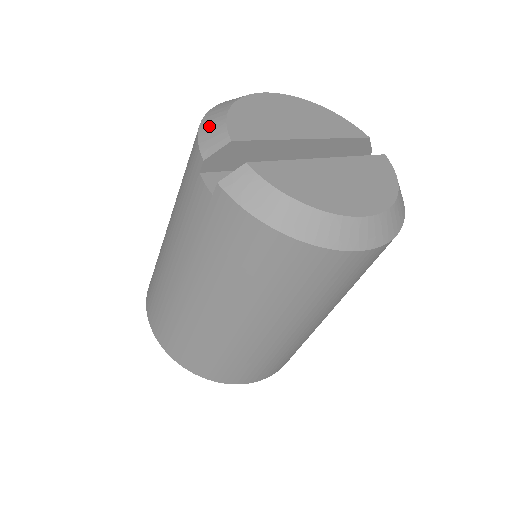
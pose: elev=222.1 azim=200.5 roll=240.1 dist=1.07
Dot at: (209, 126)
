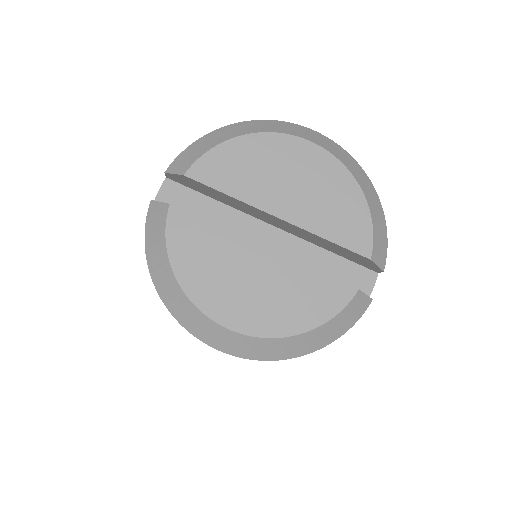
Dot at: (201, 143)
